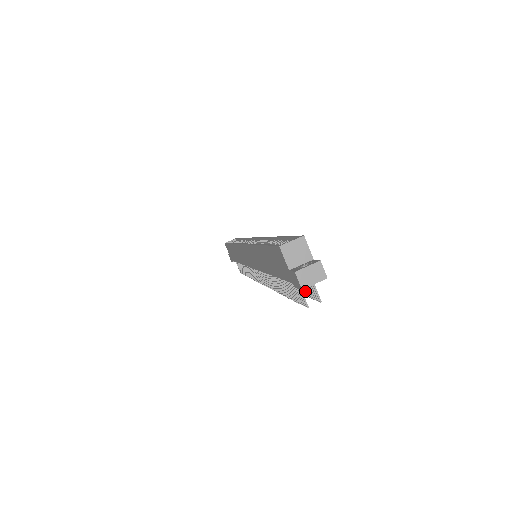
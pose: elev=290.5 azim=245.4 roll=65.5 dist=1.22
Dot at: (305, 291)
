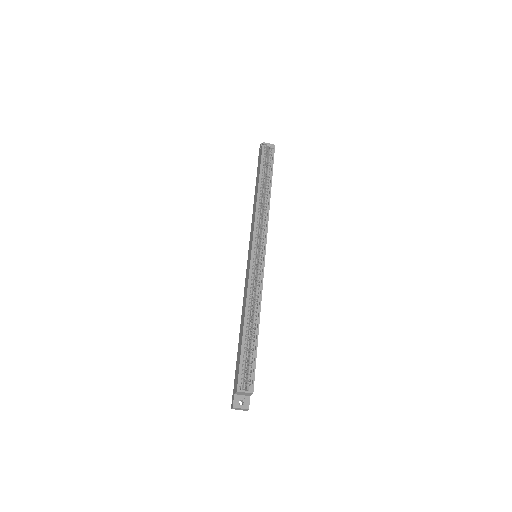
Dot at: occluded
